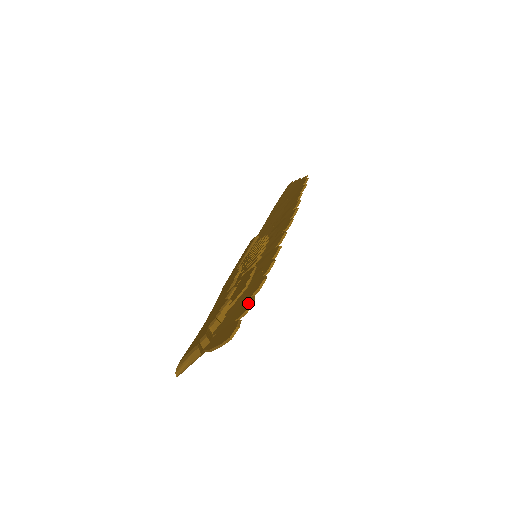
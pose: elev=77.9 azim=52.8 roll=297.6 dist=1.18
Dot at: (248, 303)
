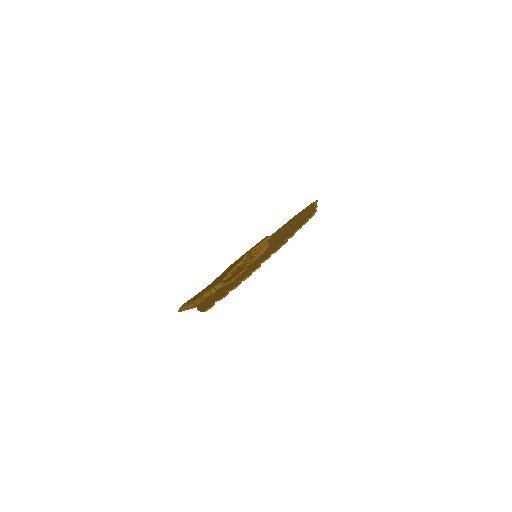
Dot at: (224, 295)
